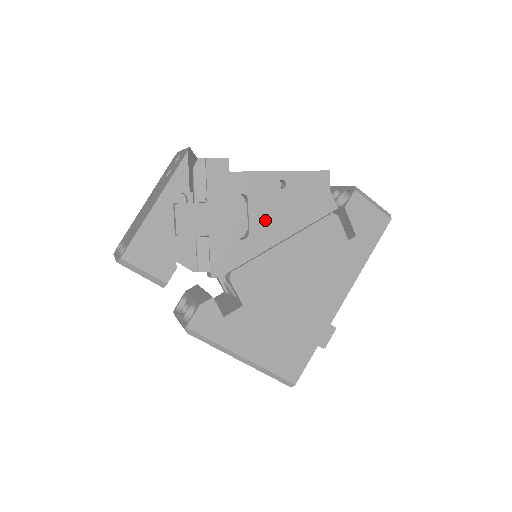
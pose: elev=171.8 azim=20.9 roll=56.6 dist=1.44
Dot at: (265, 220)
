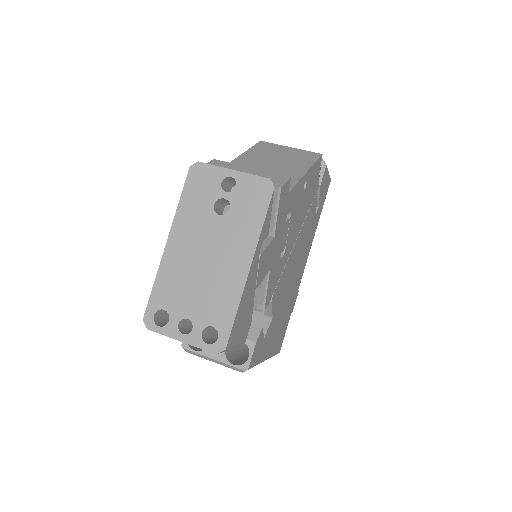
Dot at: (293, 228)
